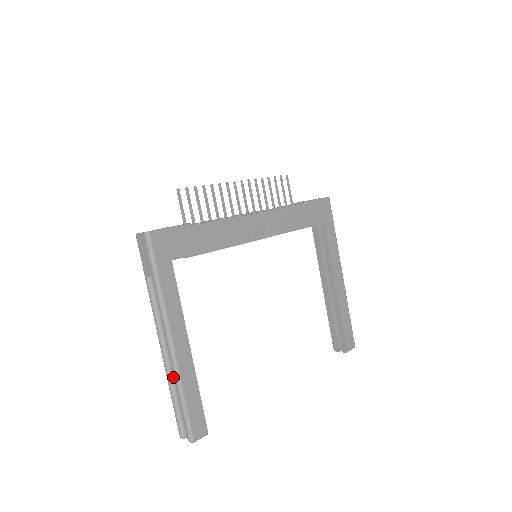
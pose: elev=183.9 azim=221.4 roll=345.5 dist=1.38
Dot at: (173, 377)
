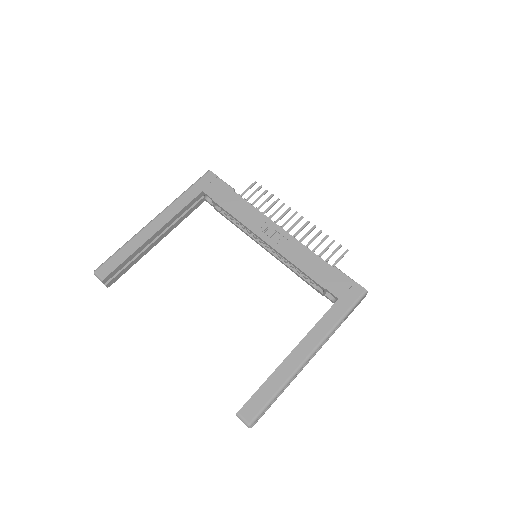
Dot at: occluded
